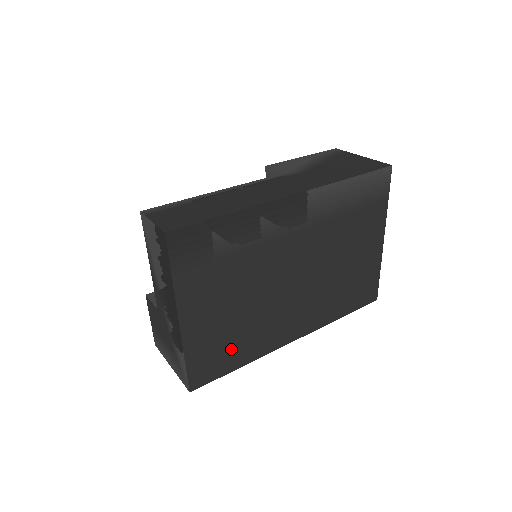
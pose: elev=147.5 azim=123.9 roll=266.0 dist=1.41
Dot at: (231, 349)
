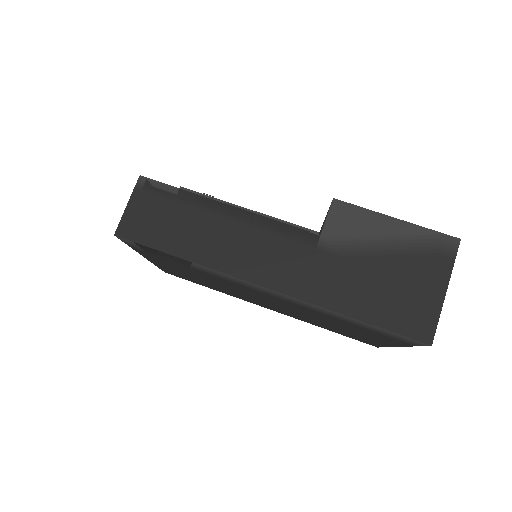
Dot at: (200, 282)
